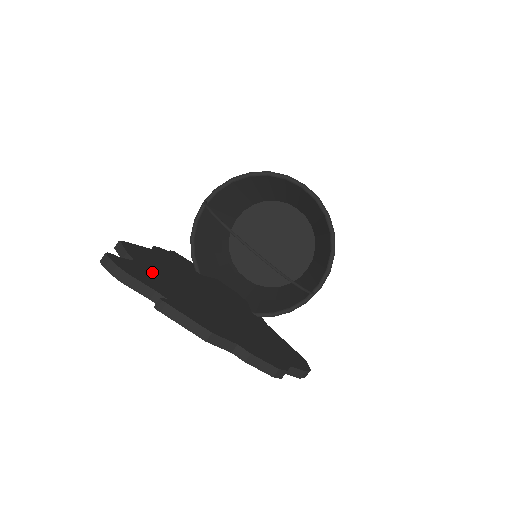
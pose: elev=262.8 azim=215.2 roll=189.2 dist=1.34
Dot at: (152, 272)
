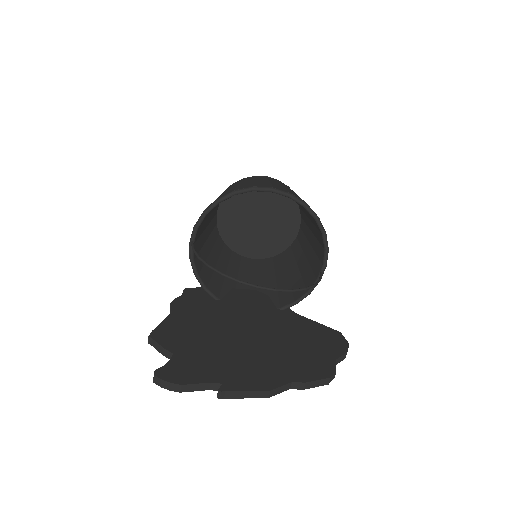
Dot at: (193, 354)
